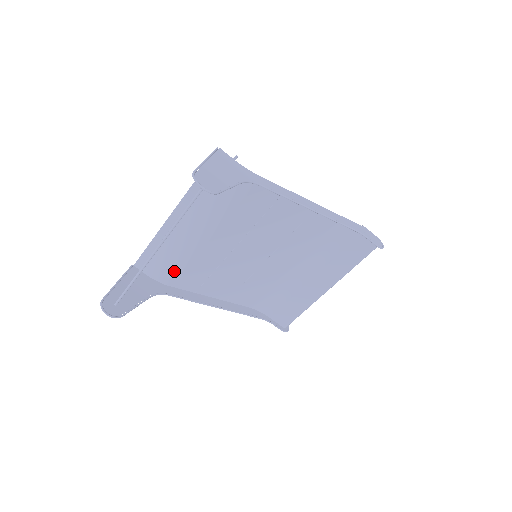
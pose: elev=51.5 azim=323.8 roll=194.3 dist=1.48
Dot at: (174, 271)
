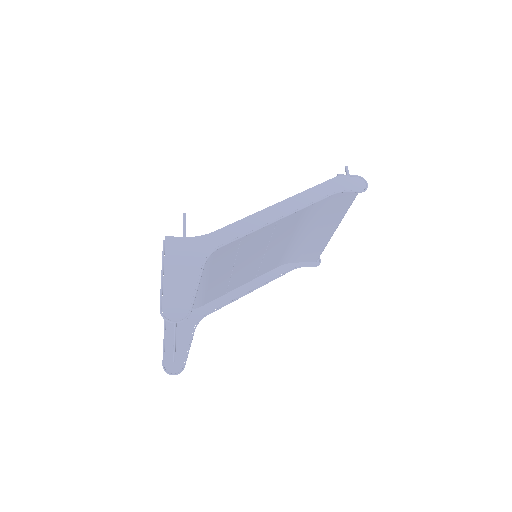
Dot at: (199, 300)
